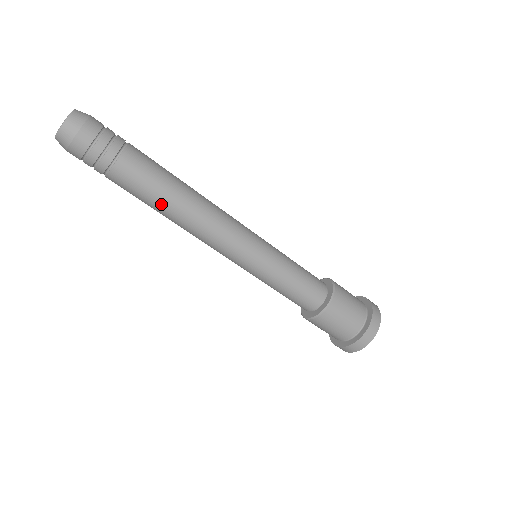
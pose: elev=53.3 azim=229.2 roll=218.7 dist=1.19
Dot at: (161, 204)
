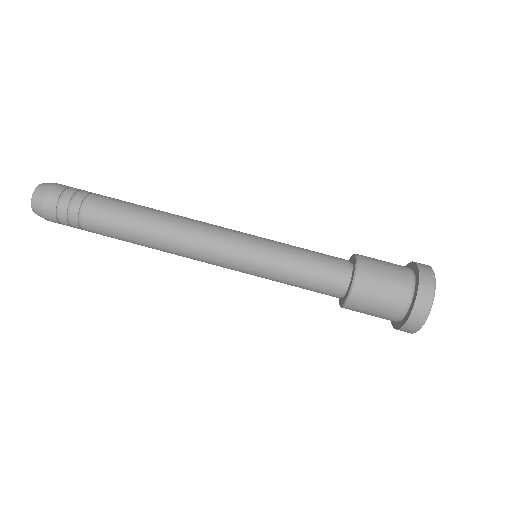
Dot at: (135, 236)
